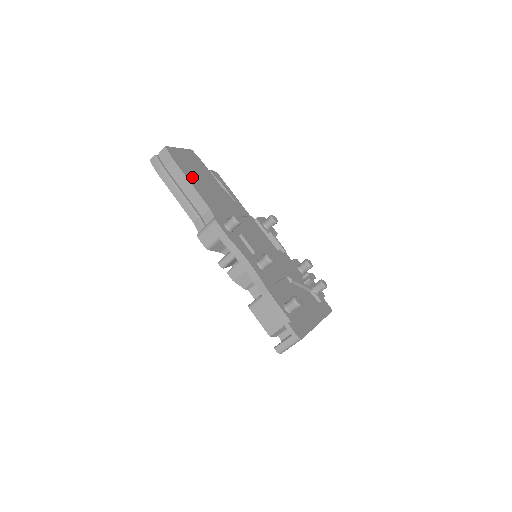
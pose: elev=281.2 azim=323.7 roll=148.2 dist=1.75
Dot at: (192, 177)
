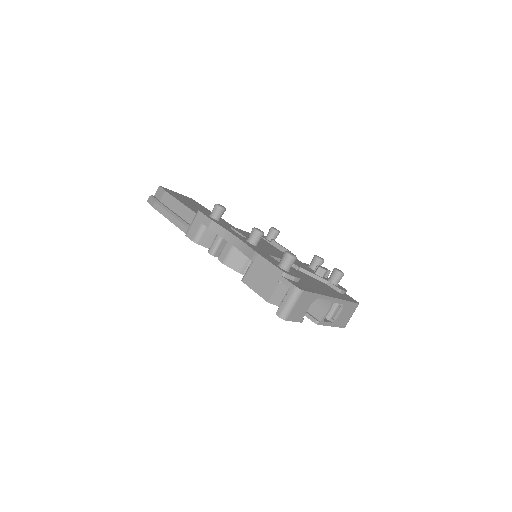
Dot at: (184, 202)
